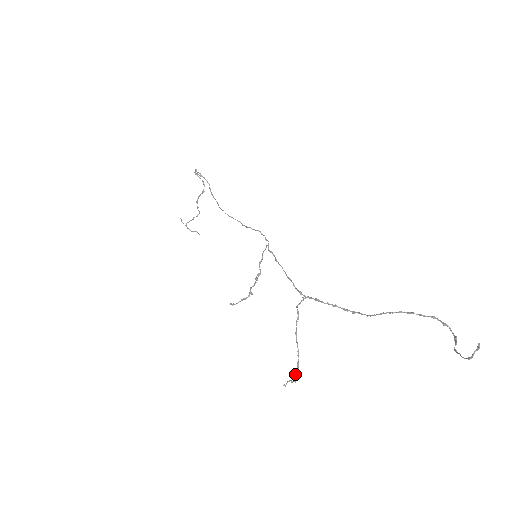
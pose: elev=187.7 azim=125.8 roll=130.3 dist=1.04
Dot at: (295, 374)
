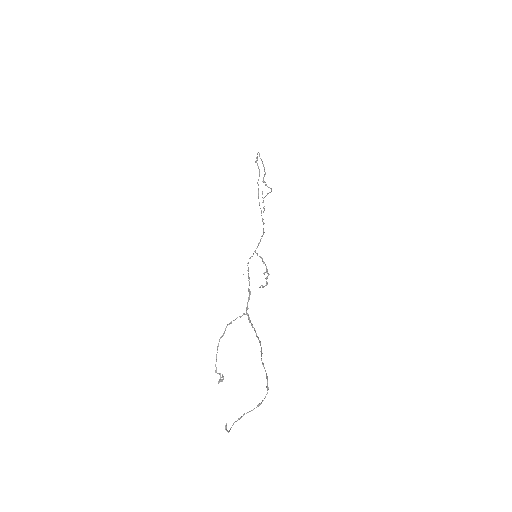
Dot at: (222, 376)
